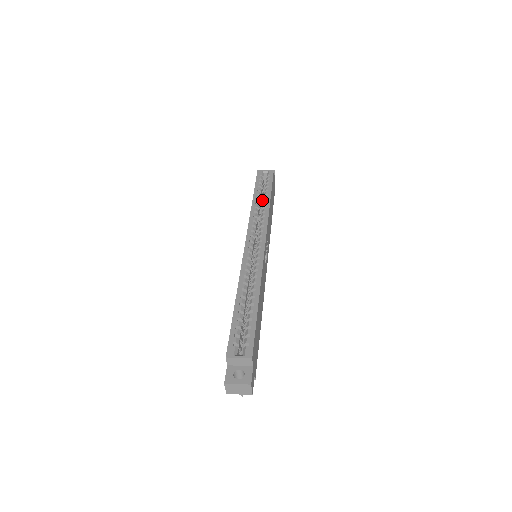
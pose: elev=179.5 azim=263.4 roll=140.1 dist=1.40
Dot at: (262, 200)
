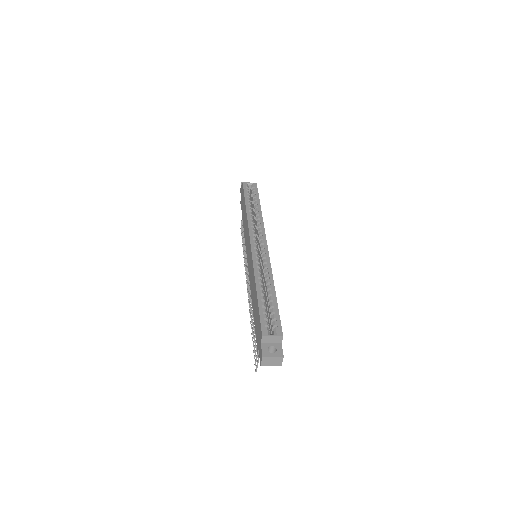
Dot at: occluded
